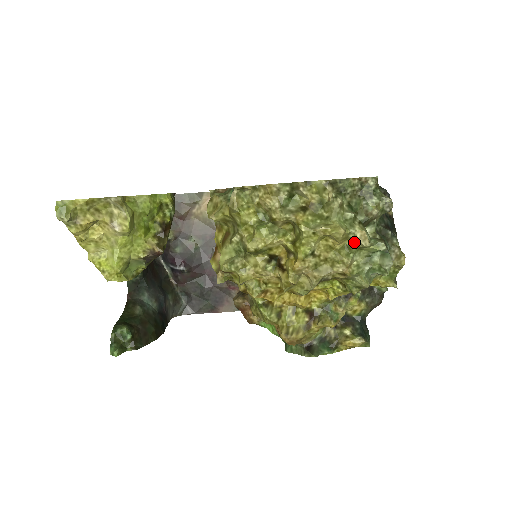
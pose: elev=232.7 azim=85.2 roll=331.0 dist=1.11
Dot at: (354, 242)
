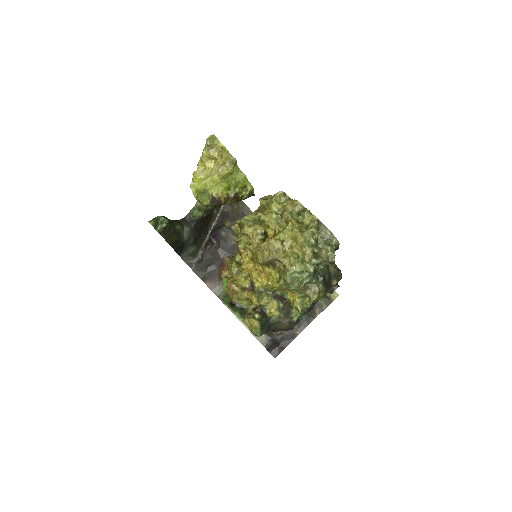
Dot at: (303, 255)
